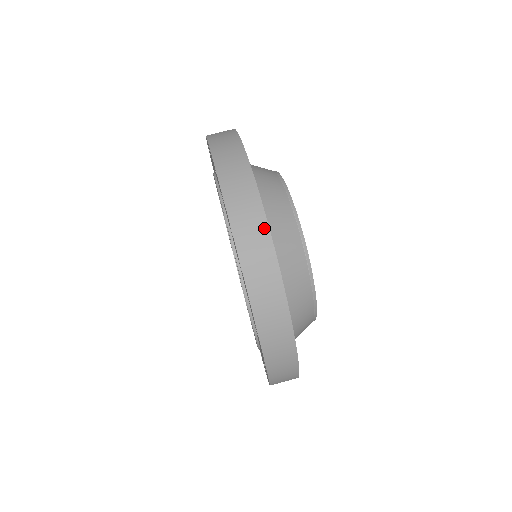
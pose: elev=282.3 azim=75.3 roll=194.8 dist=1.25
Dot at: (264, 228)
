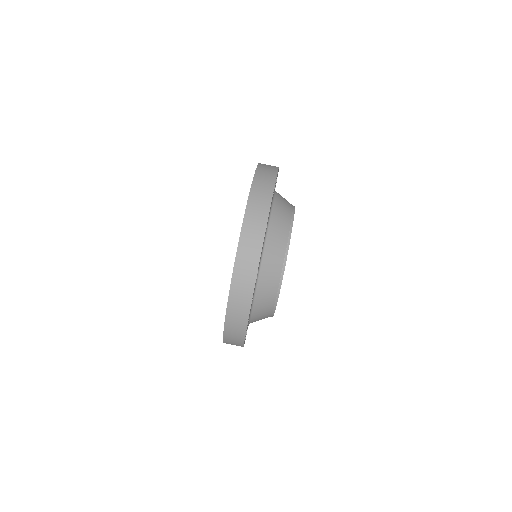
Dot at: (243, 330)
